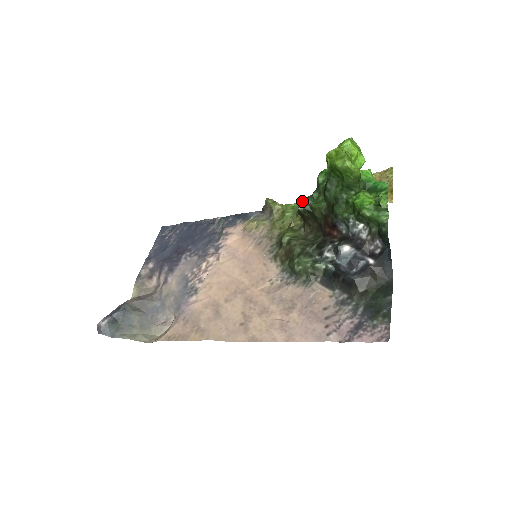
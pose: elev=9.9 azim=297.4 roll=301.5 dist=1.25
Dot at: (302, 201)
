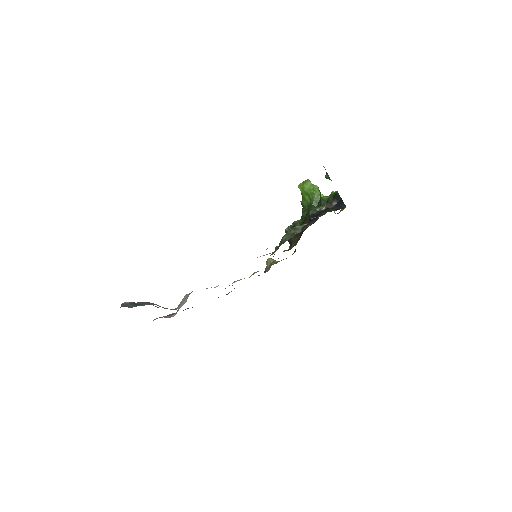
Dot at: occluded
